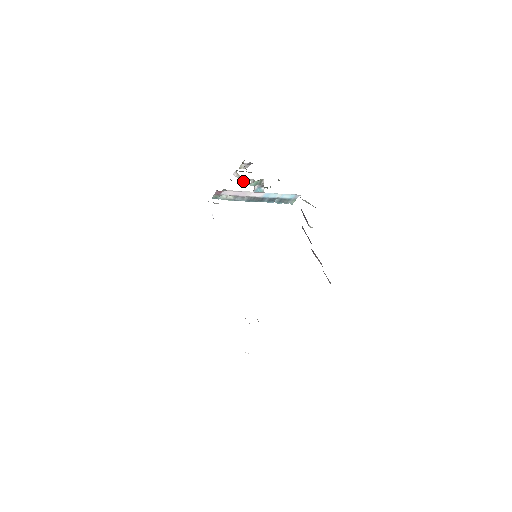
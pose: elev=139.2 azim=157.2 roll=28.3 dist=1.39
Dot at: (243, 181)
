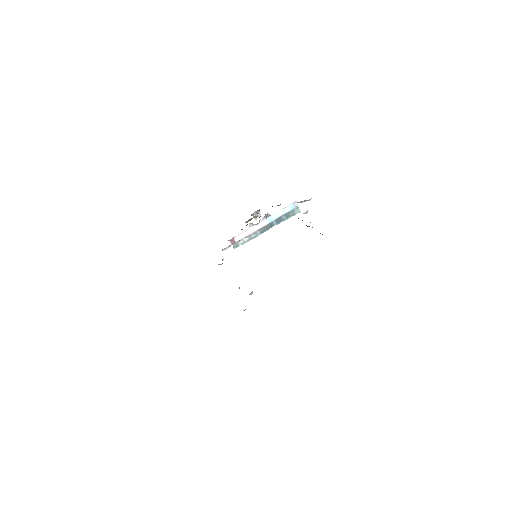
Dot at: occluded
